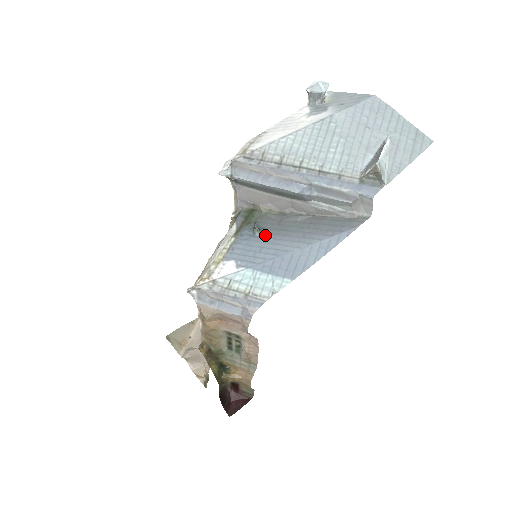
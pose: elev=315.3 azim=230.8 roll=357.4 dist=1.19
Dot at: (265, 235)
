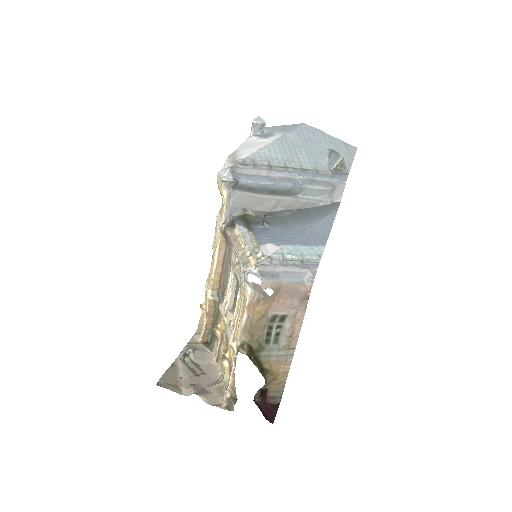
Dot at: (275, 226)
